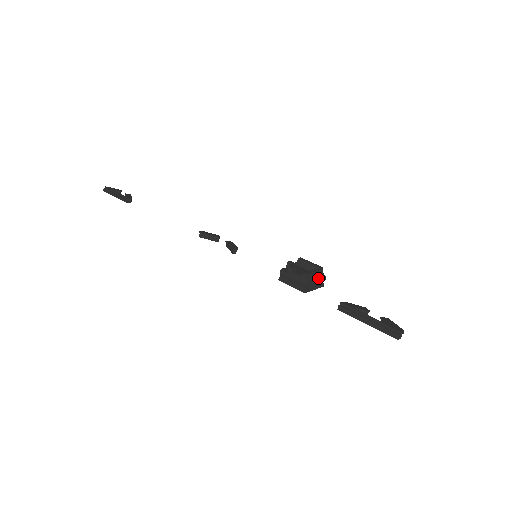
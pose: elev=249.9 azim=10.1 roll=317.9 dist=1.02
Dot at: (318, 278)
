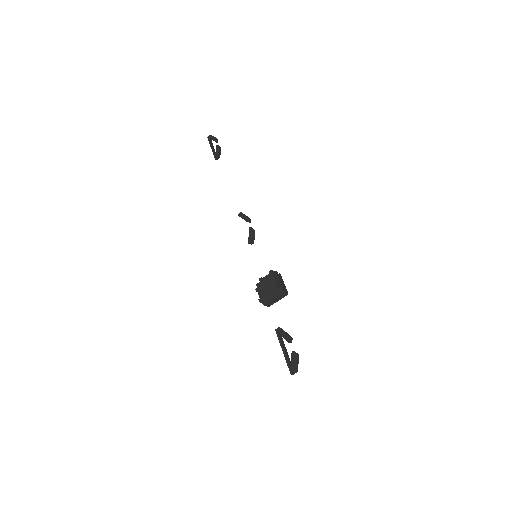
Dot at: (274, 297)
